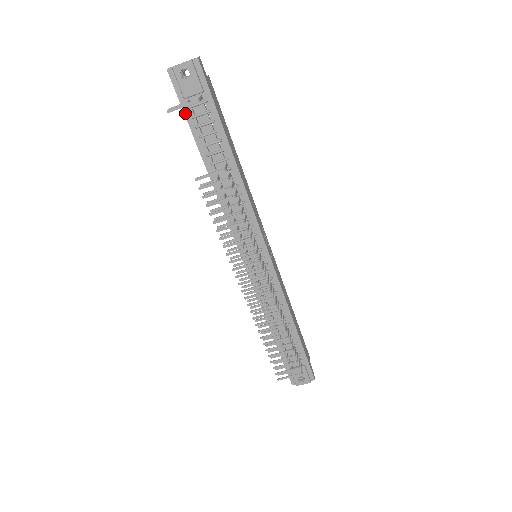
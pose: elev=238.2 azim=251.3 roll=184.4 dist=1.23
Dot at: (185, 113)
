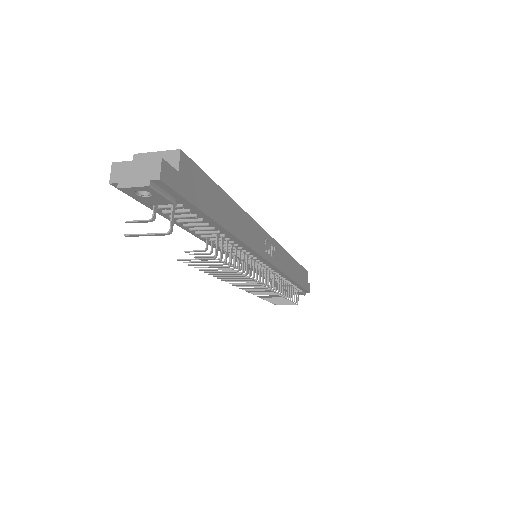
Dot at: (151, 208)
